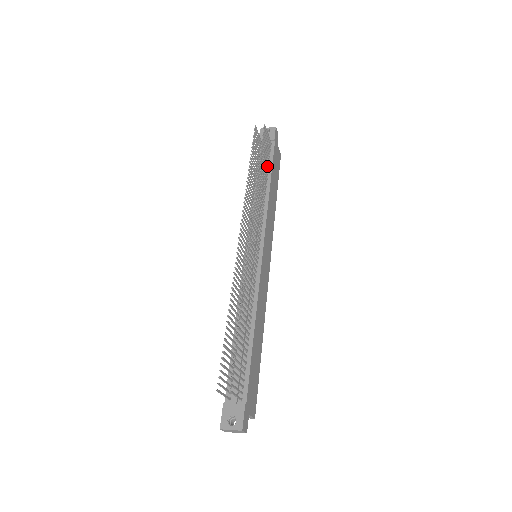
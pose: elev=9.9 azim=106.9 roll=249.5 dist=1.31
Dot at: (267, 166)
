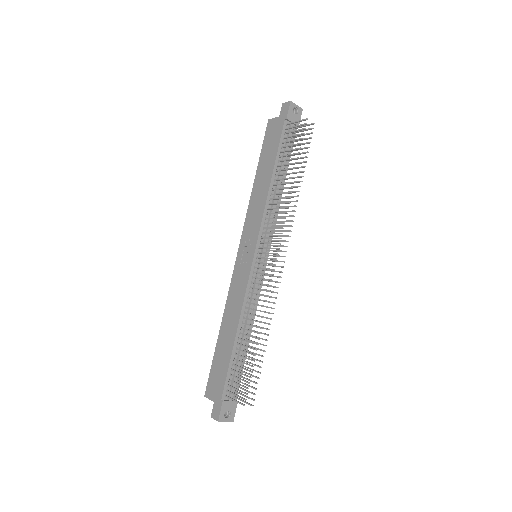
Dot at: occluded
